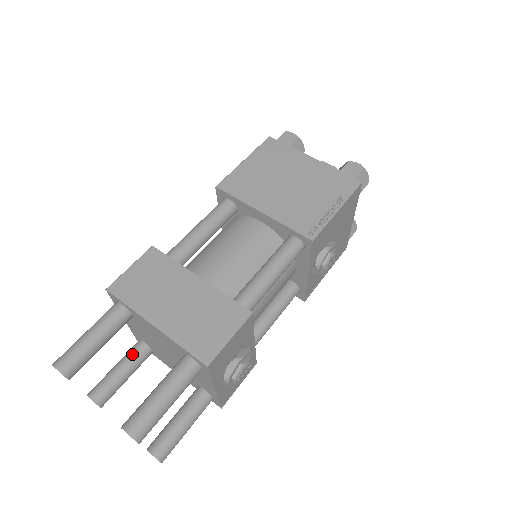
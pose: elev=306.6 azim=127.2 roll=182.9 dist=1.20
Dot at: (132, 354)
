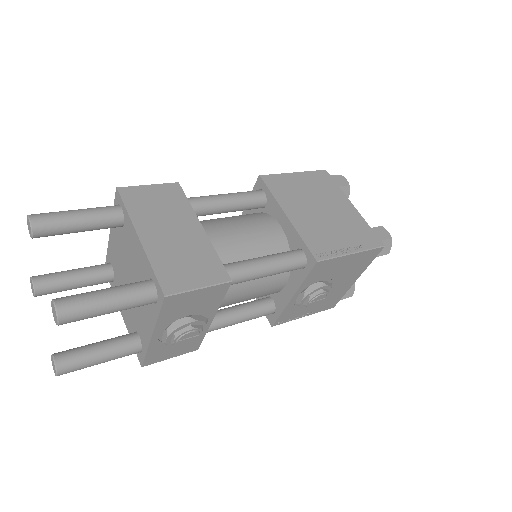
Dot at: (95, 269)
